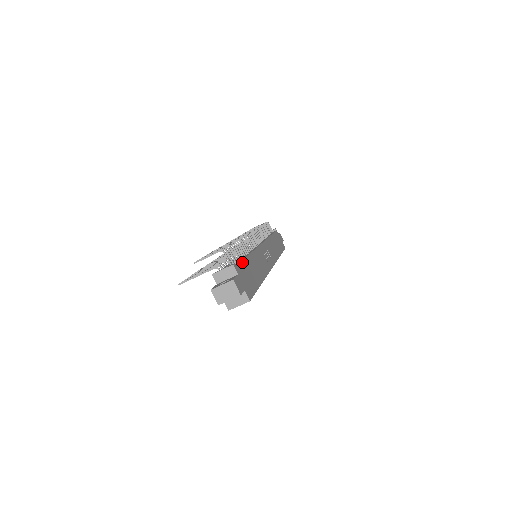
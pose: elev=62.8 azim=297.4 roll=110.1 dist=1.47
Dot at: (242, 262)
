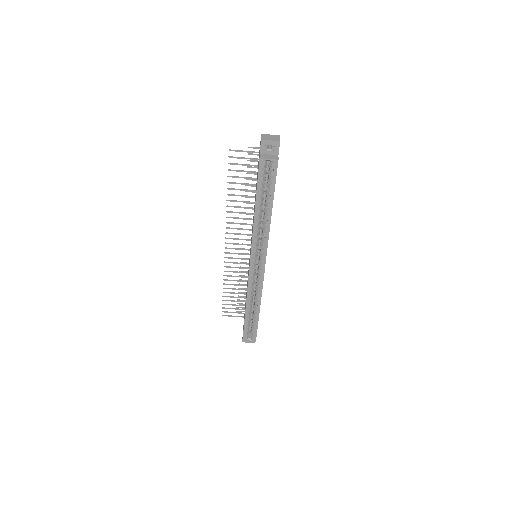
Dot at: occluded
